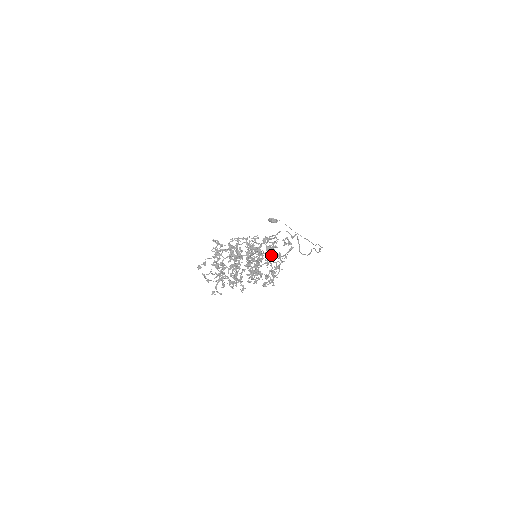
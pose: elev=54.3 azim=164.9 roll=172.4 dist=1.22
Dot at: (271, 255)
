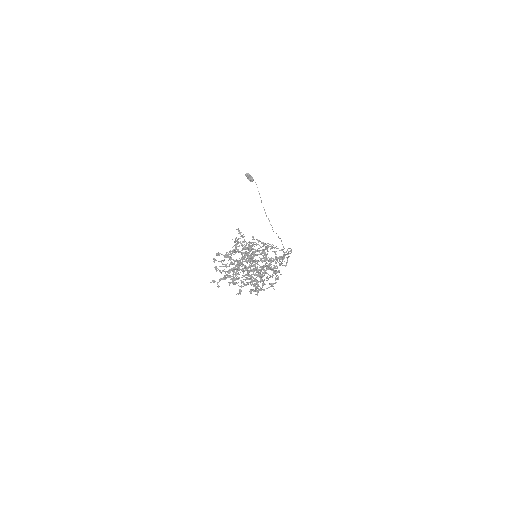
Dot at: (274, 272)
